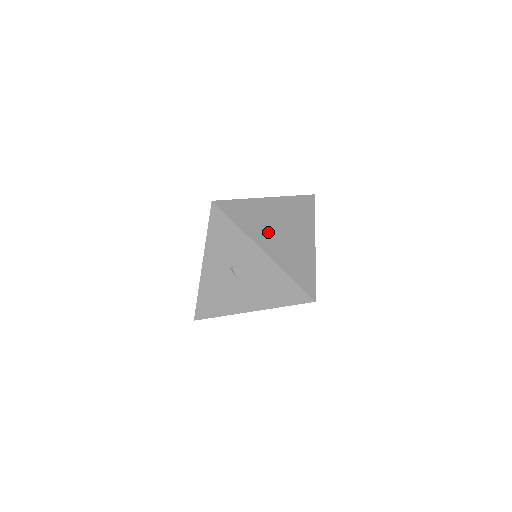
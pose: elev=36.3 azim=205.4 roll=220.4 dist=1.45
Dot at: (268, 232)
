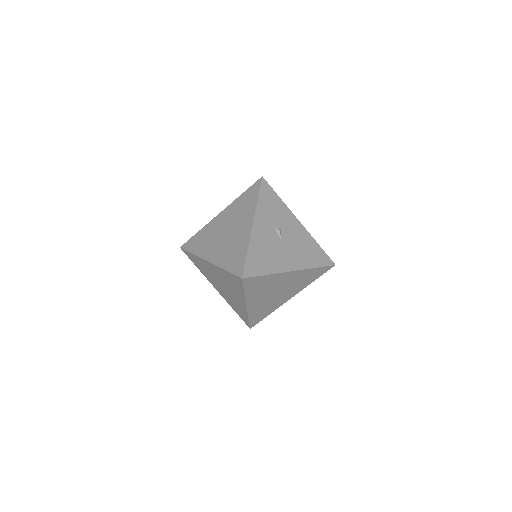
Dot at: occluded
